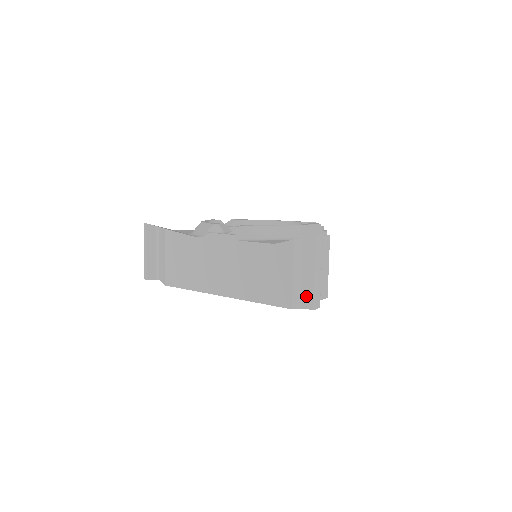
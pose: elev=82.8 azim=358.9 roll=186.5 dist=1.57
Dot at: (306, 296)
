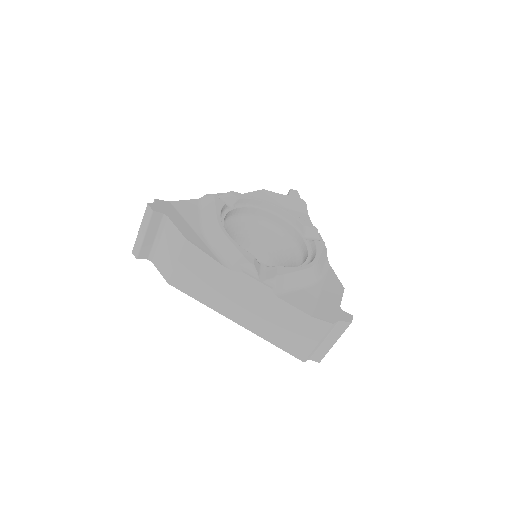
Dot at: (318, 354)
